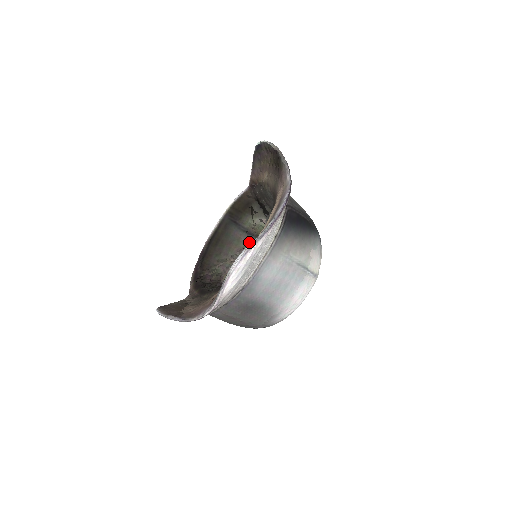
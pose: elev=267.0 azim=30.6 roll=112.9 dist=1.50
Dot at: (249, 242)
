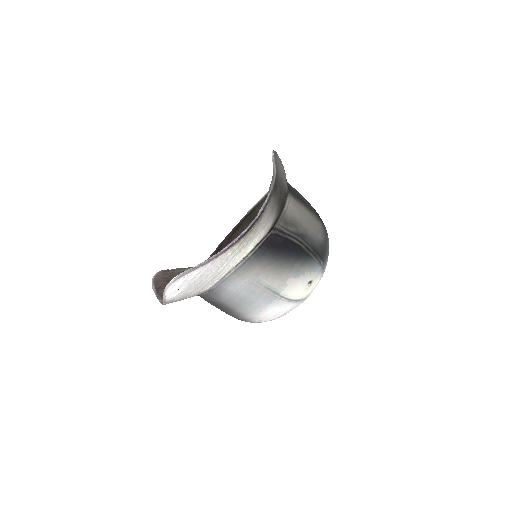
Dot at: occluded
